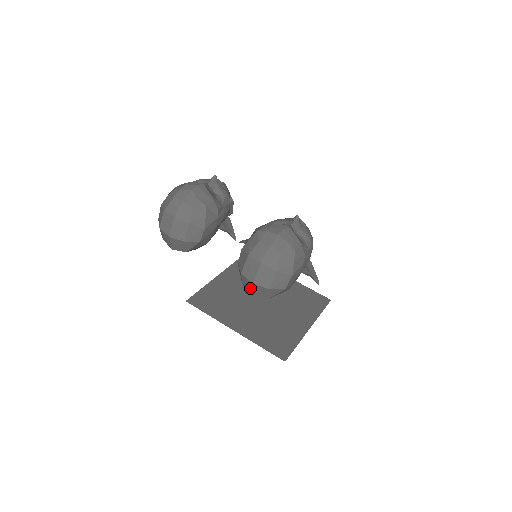
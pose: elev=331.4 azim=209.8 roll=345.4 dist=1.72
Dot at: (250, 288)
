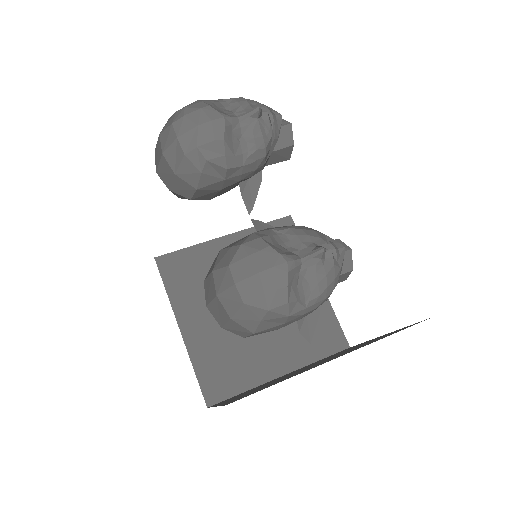
Dot at: occluded
